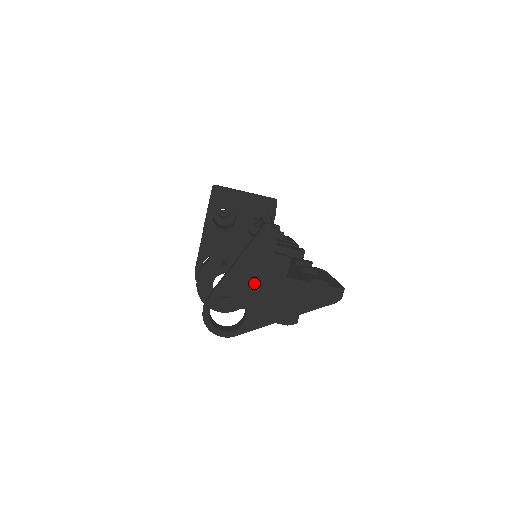
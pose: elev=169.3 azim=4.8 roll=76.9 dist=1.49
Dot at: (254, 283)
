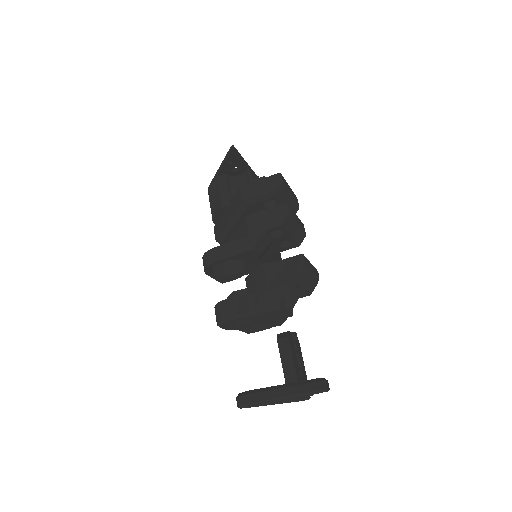
Dot at: occluded
